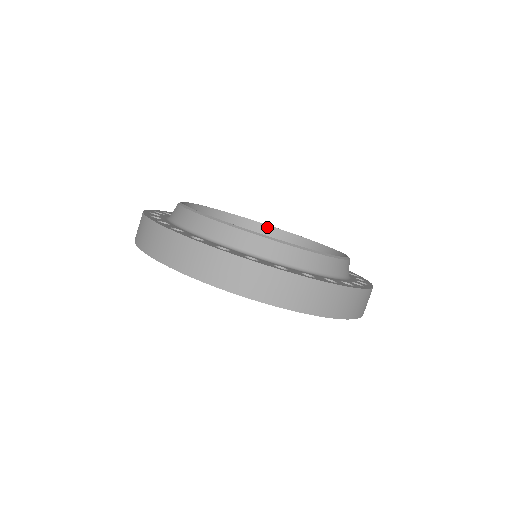
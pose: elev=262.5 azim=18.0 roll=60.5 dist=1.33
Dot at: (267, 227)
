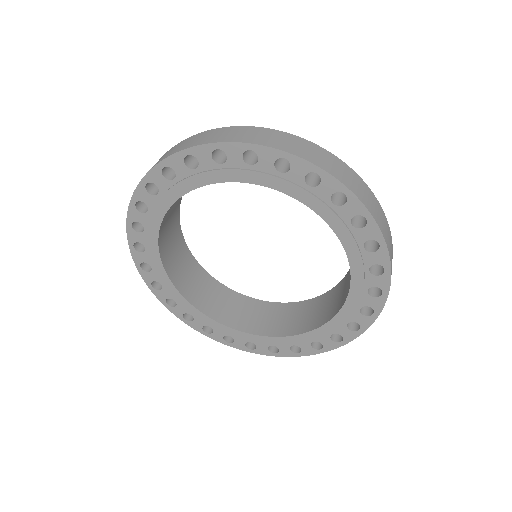
Dot at: (245, 297)
